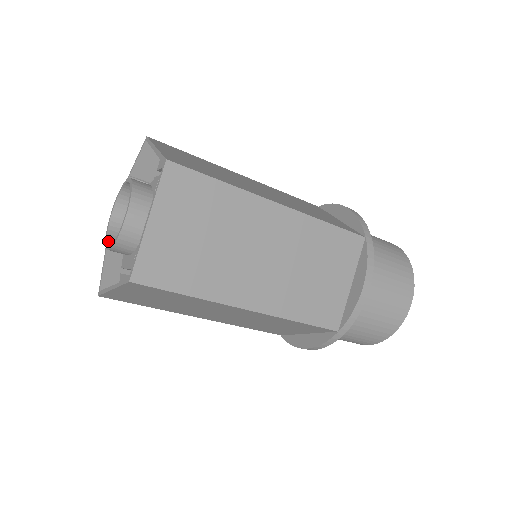
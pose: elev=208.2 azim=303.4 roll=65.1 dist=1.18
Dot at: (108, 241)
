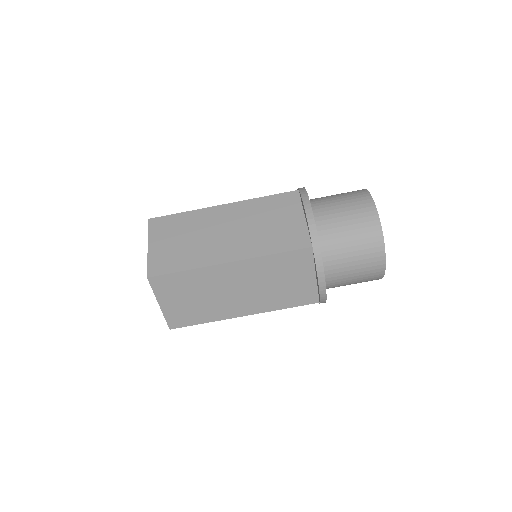
Dot at: occluded
